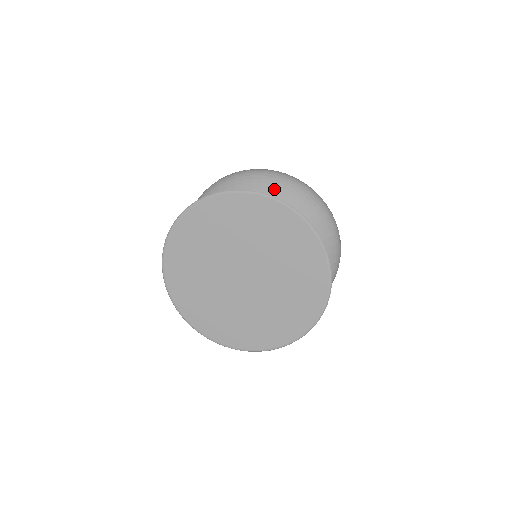
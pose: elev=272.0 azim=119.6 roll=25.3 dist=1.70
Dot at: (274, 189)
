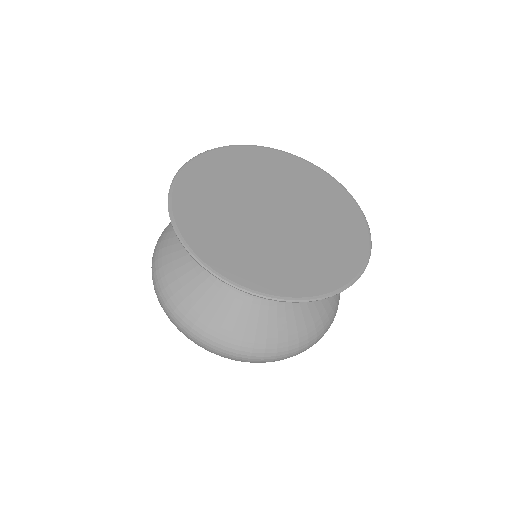
Dot at: occluded
